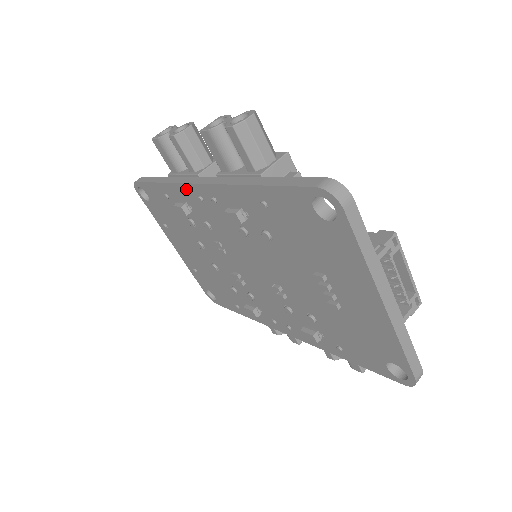
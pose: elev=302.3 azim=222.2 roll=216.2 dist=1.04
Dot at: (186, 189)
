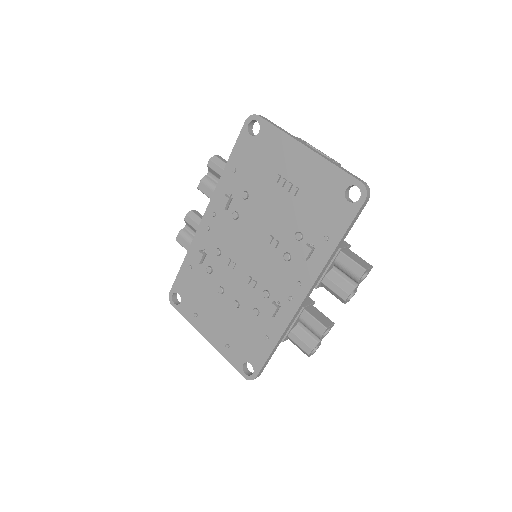
Dot at: (199, 235)
